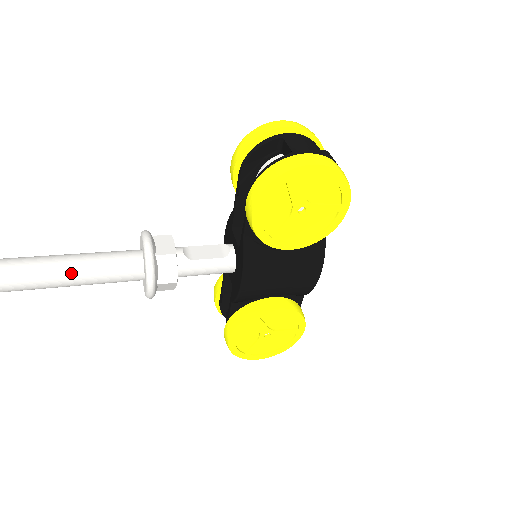
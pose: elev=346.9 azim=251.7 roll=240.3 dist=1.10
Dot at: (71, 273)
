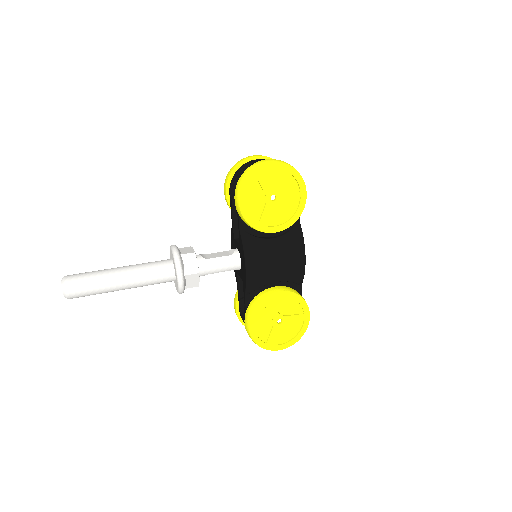
Dot at: (124, 275)
